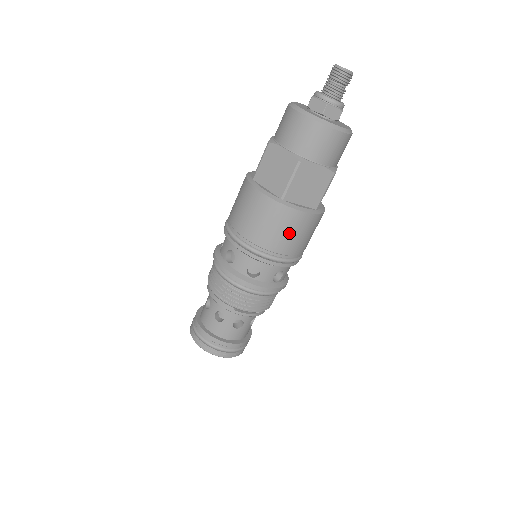
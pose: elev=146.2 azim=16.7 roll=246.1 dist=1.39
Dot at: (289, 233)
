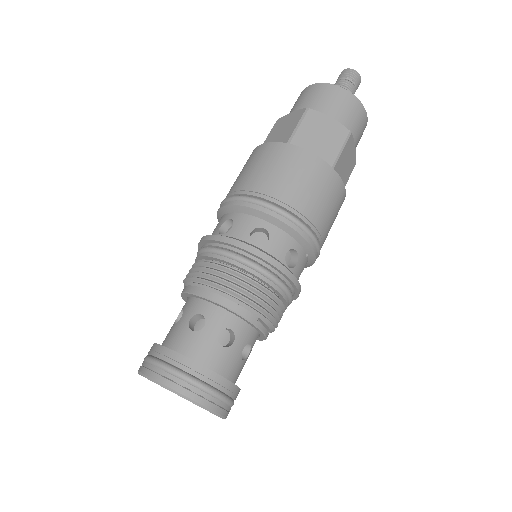
Dot at: (333, 212)
